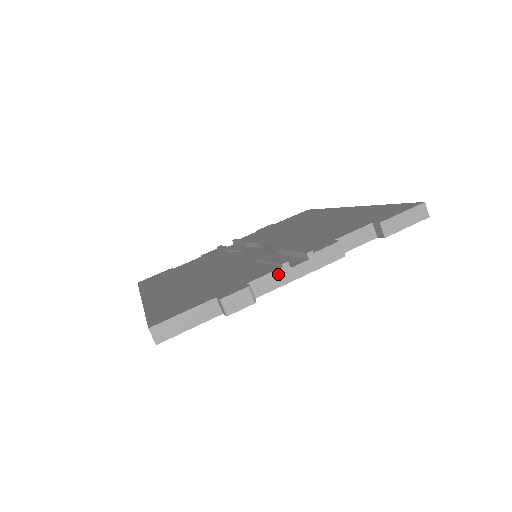
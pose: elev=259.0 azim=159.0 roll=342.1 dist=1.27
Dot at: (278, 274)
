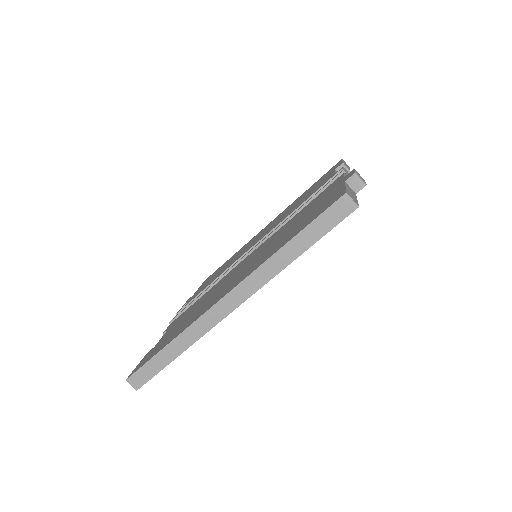
Dot at: occluded
